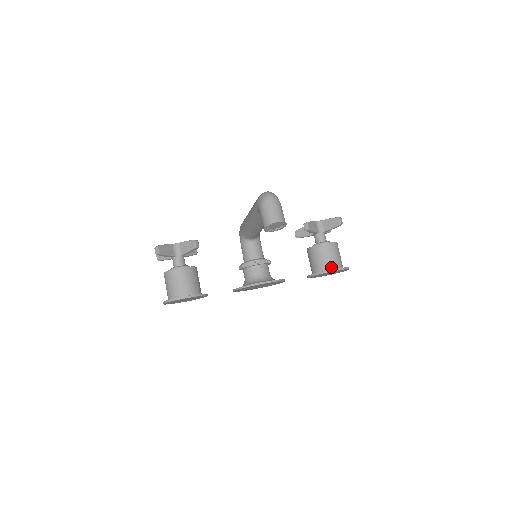
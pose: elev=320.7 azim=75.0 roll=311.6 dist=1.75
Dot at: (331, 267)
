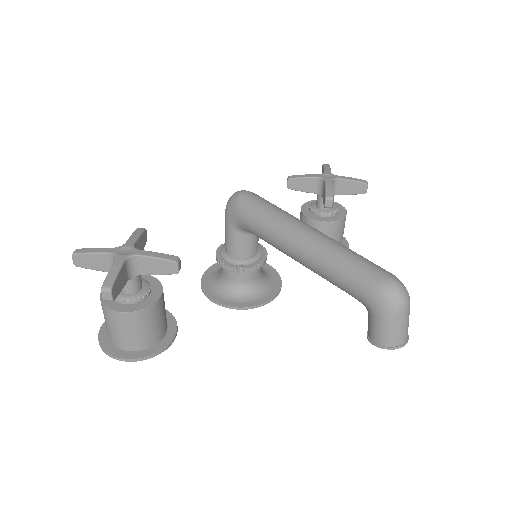
Dot at: occluded
